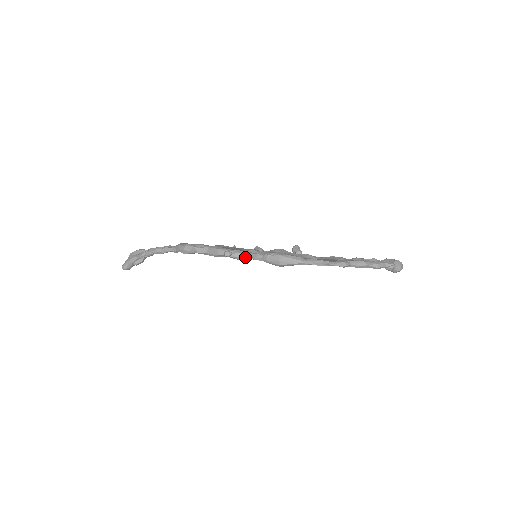
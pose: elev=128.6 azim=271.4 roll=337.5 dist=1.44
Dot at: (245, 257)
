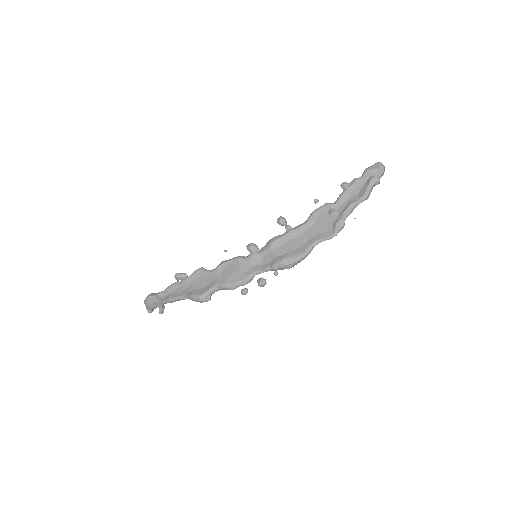
Dot at: occluded
